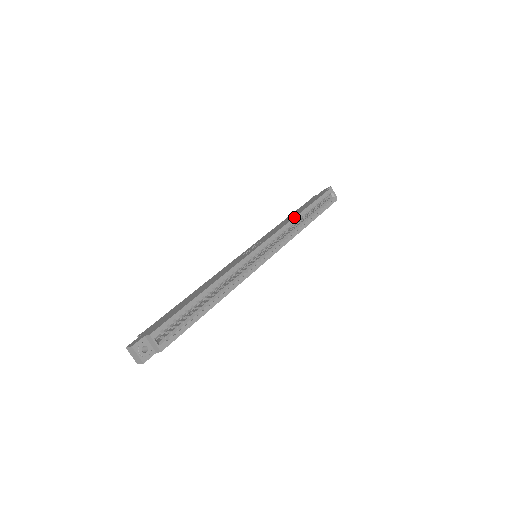
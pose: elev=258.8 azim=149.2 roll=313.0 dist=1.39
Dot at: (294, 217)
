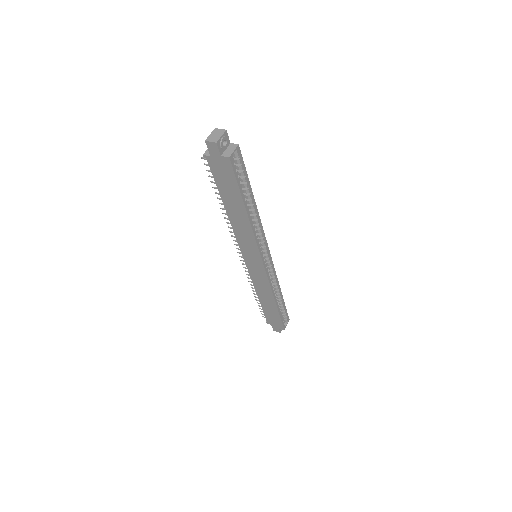
Dot at: occluded
